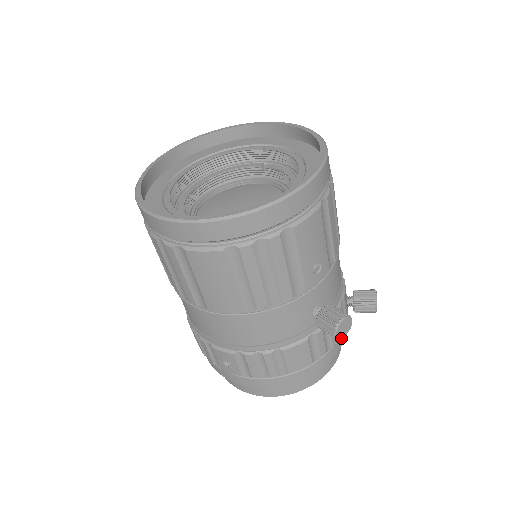
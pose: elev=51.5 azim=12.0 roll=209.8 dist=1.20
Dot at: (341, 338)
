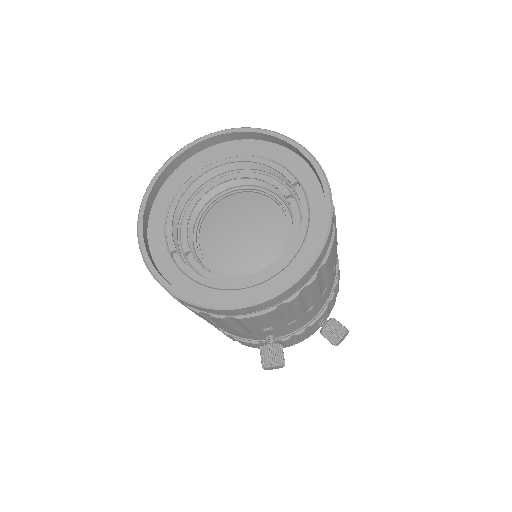
Dot at: occluded
